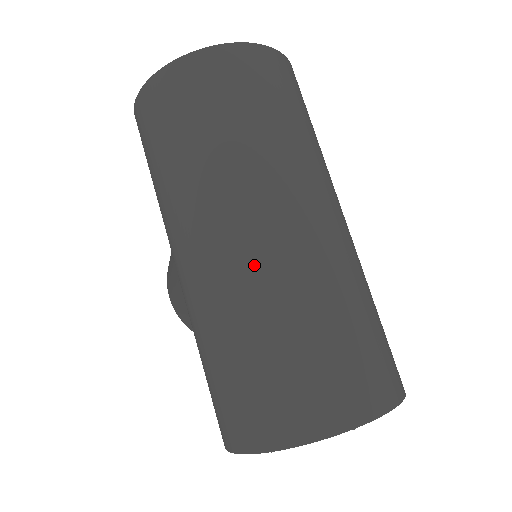
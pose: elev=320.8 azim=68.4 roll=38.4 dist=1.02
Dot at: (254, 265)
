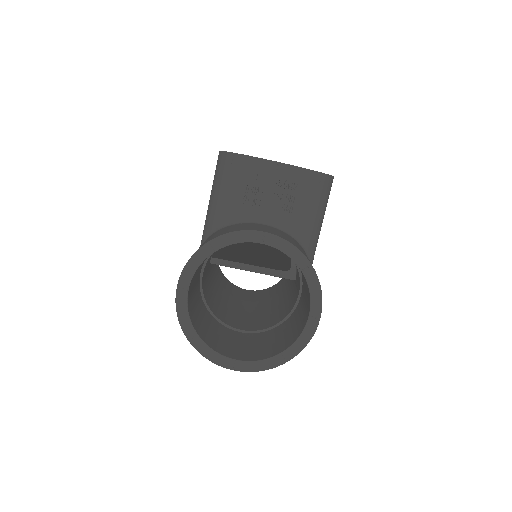
Dot at: occluded
